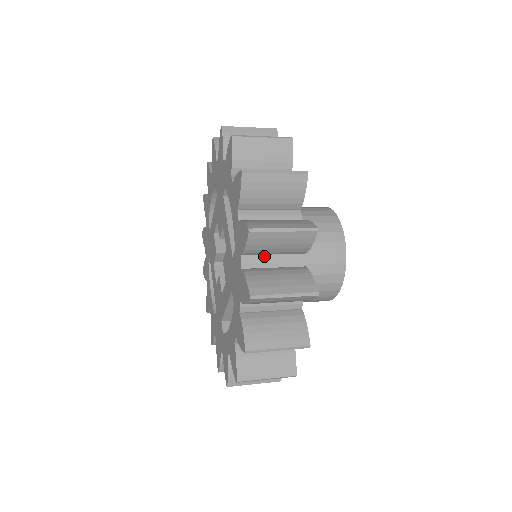
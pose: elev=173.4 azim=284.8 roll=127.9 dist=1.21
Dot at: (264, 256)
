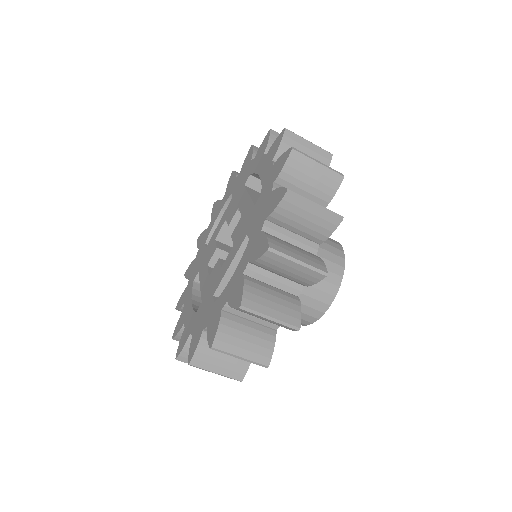
Dot at: occluded
